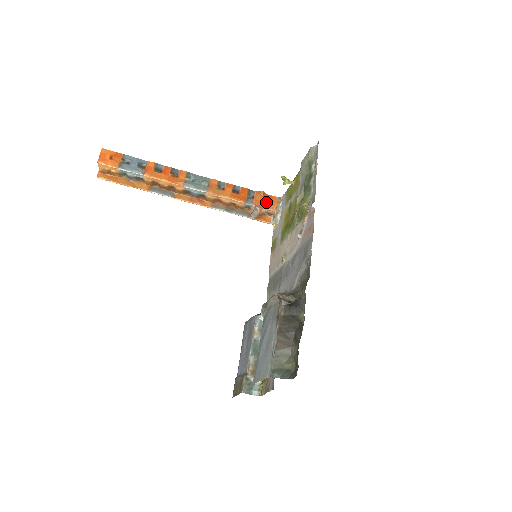
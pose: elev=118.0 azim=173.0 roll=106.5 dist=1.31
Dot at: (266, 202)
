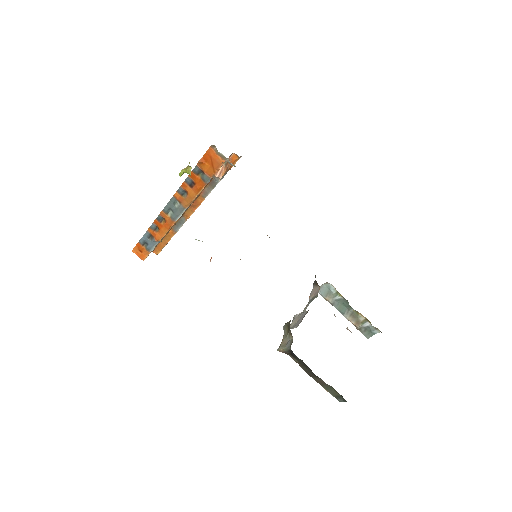
Dot at: (212, 164)
